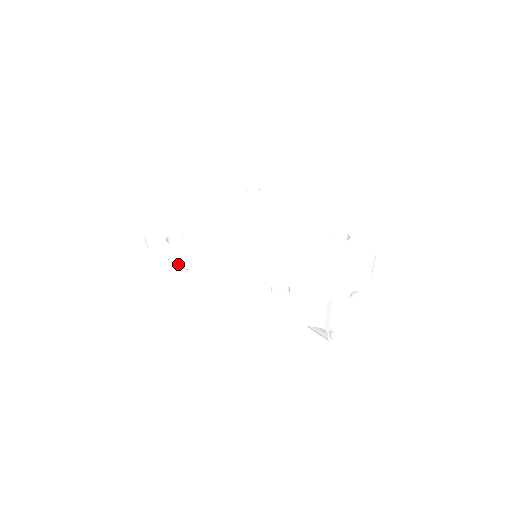
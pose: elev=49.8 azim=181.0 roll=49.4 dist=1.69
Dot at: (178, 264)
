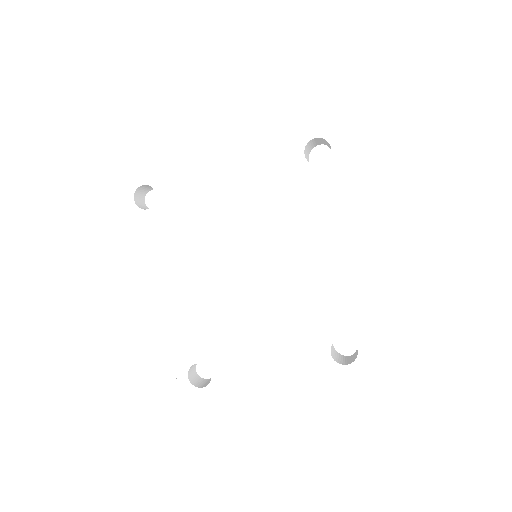
Dot at: occluded
